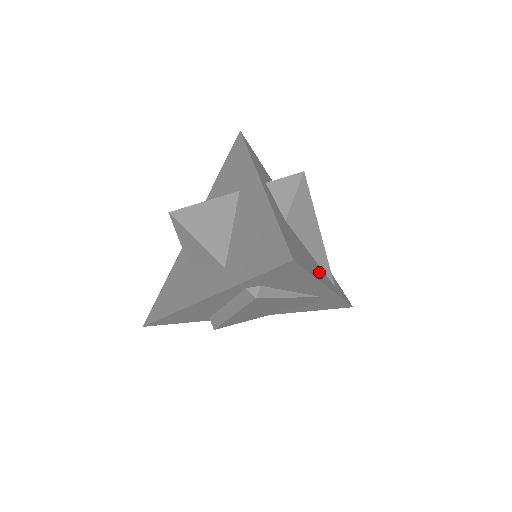
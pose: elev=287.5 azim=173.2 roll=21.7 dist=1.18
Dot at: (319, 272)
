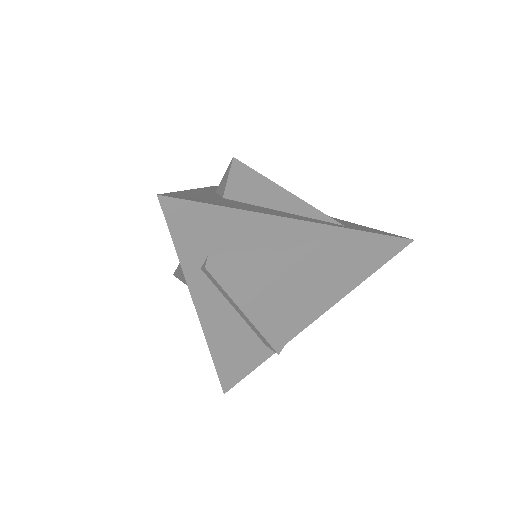
Dot at: (281, 214)
